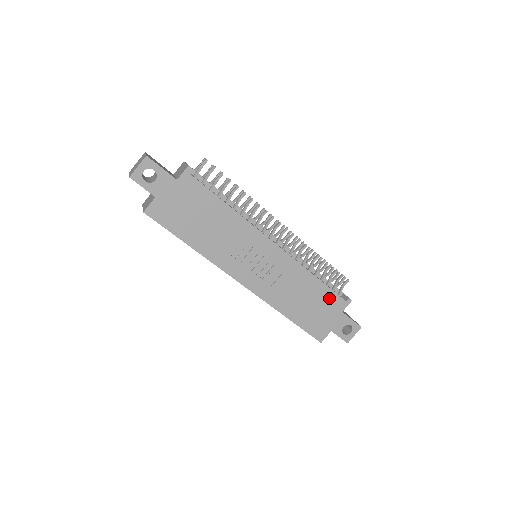
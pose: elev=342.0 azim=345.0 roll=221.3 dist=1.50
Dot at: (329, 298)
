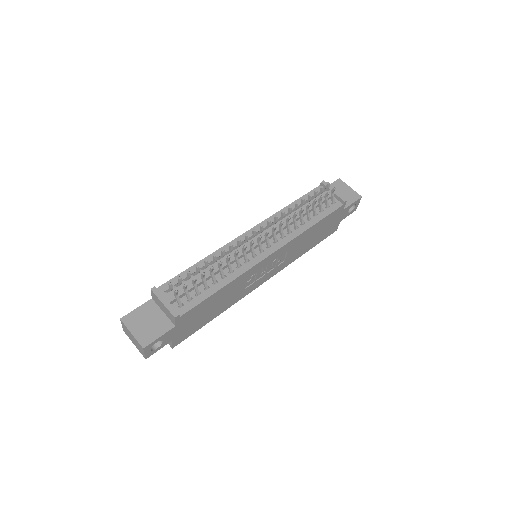
Dot at: (329, 218)
